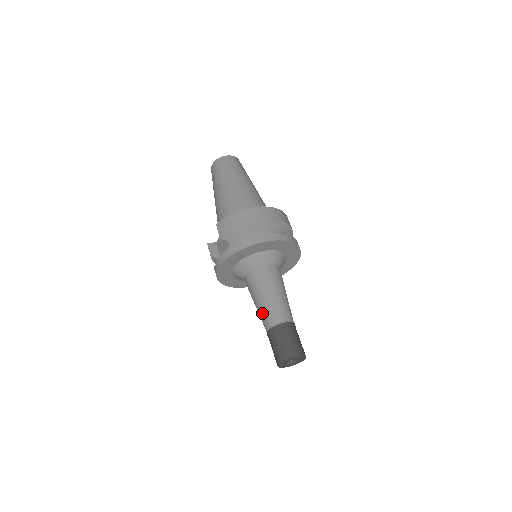
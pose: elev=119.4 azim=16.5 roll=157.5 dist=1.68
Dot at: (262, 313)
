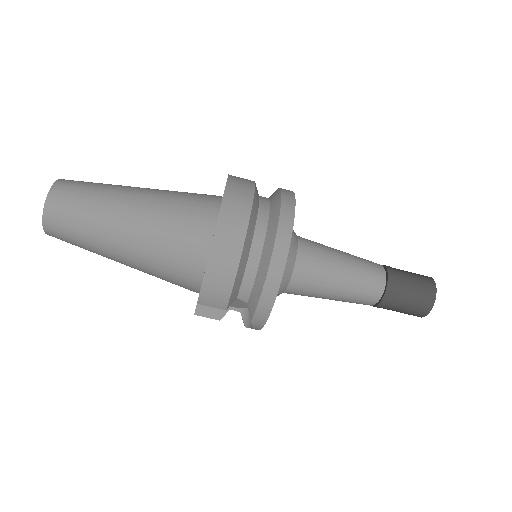
Dot at: (351, 301)
